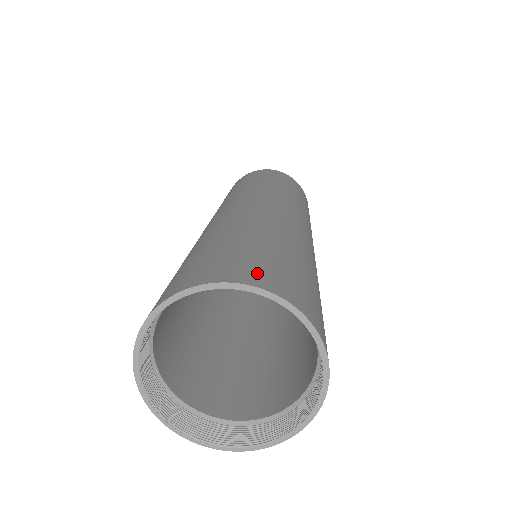
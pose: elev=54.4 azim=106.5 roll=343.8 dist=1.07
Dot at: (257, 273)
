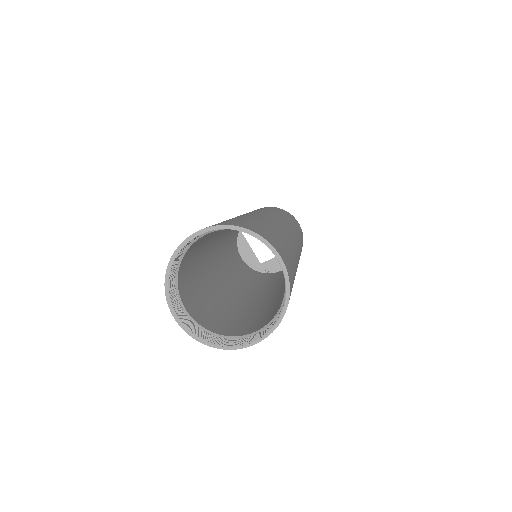
Dot at: occluded
